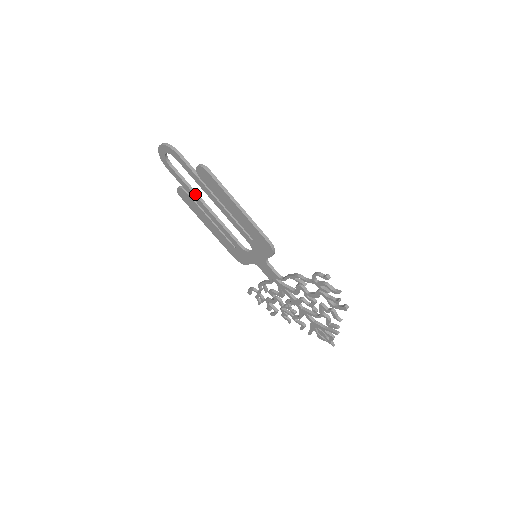
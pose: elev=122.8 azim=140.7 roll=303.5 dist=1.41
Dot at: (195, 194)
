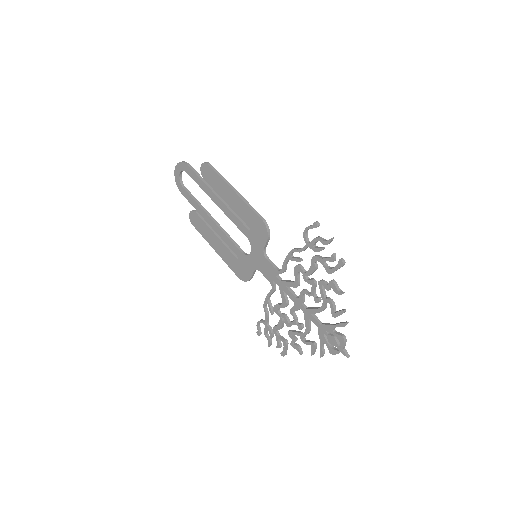
Dot at: (202, 208)
